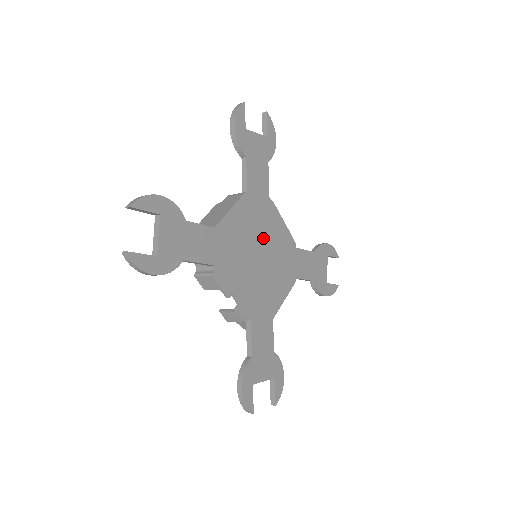
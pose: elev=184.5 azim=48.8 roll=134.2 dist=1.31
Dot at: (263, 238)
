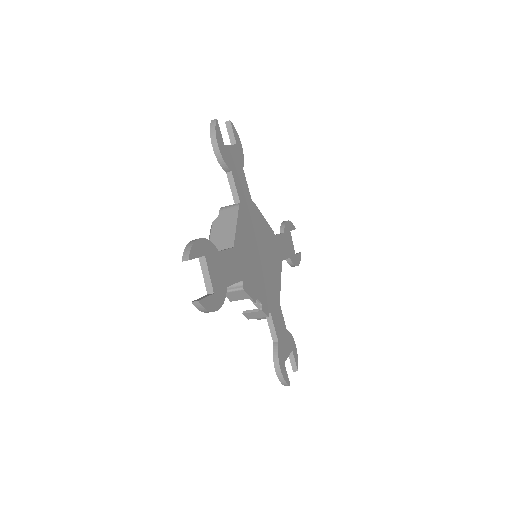
Dot at: (258, 239)
